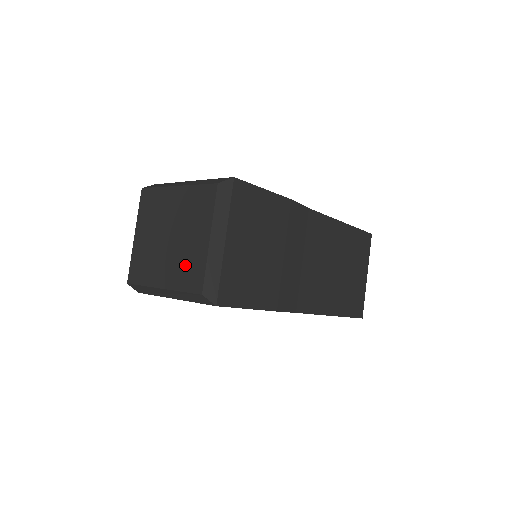
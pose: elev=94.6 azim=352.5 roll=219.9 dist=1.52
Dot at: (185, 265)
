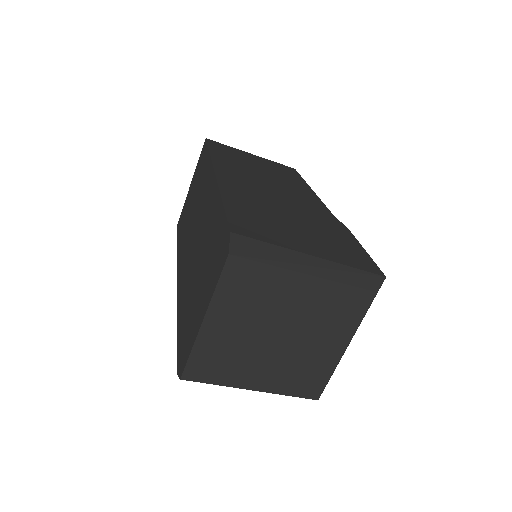
Dot at: (300, 371)
